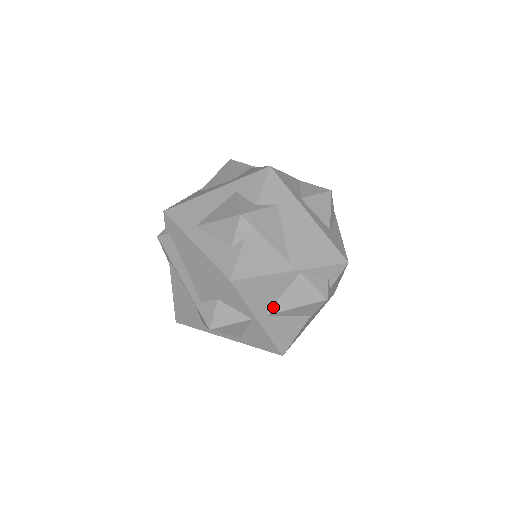
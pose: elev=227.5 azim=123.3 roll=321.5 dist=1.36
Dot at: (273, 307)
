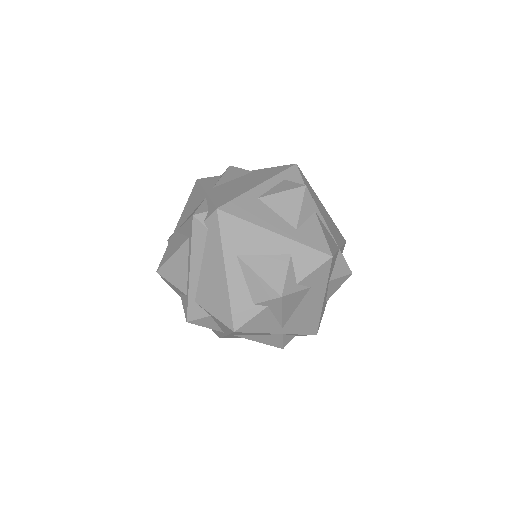
Dot at: (245, 335)
